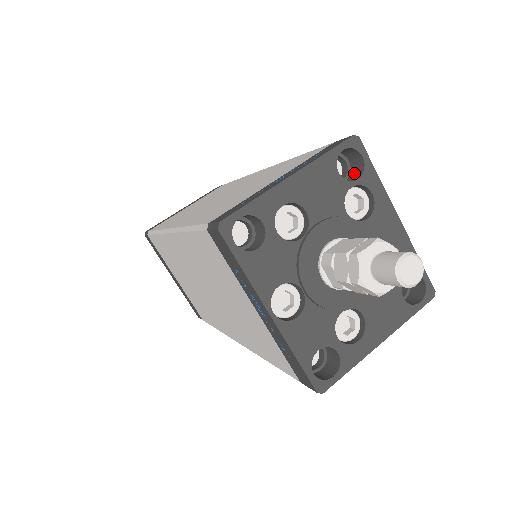
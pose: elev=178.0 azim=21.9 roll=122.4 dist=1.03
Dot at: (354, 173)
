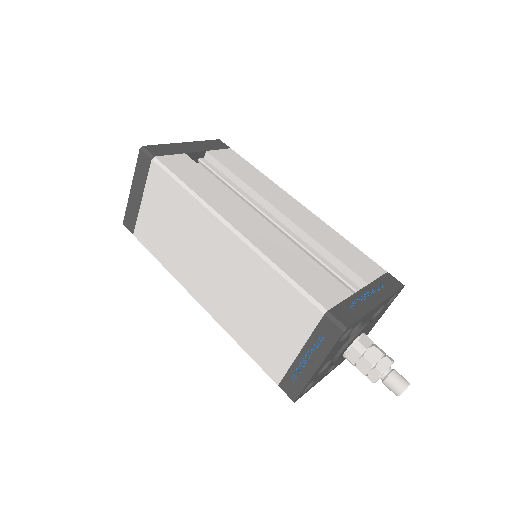
Dot at: occluded
